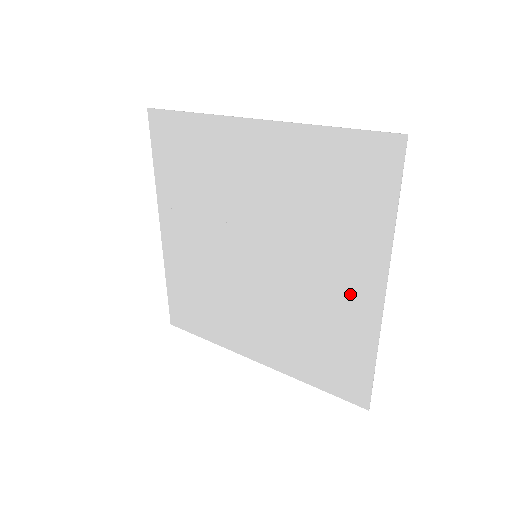
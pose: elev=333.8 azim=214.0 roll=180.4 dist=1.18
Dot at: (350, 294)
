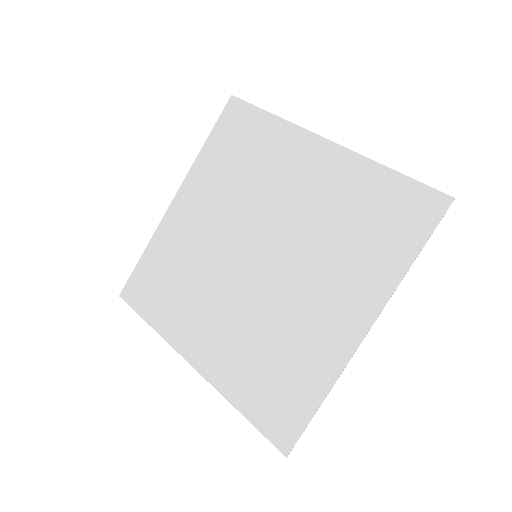
Dot at: (317, 171)
